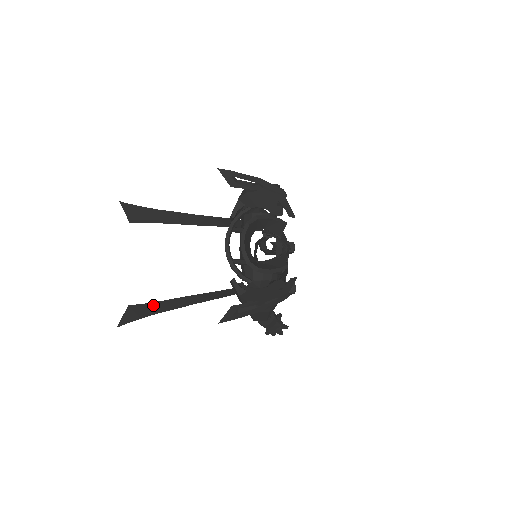
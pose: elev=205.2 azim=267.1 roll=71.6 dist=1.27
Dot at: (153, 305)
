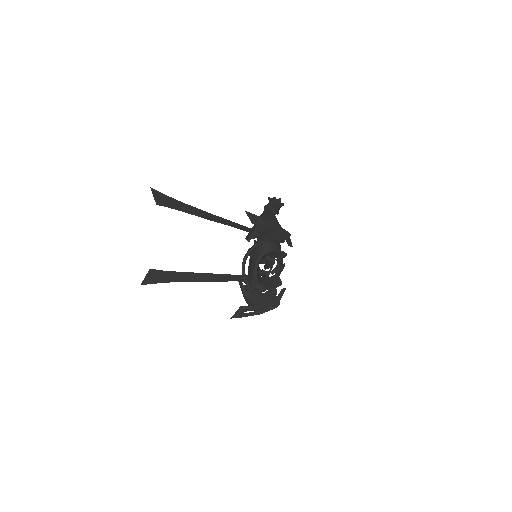
Dot at: (171, 274)
